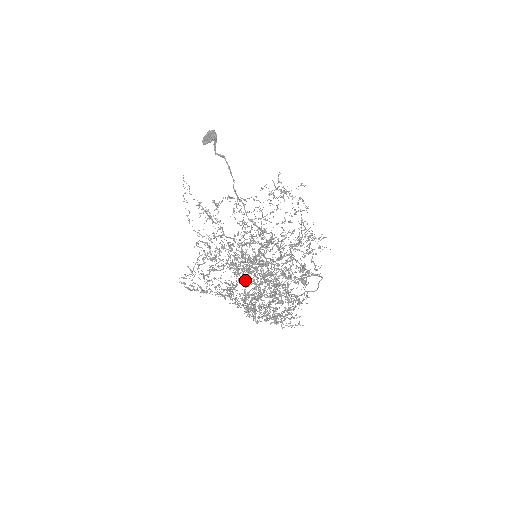
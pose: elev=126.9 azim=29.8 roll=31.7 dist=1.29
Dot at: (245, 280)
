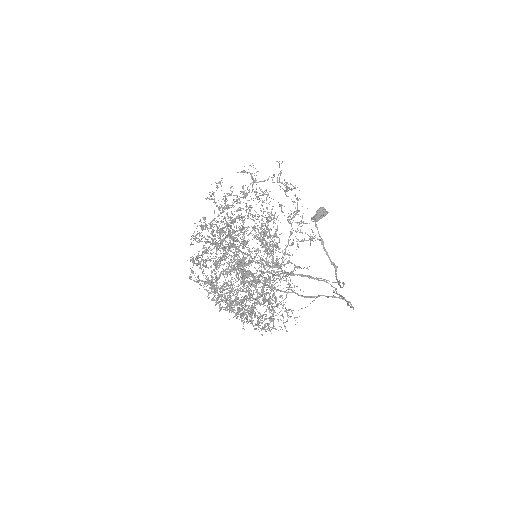
Dot at: (244, 283)
